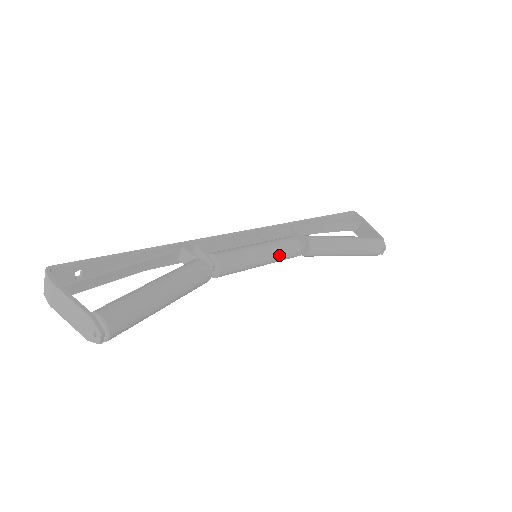
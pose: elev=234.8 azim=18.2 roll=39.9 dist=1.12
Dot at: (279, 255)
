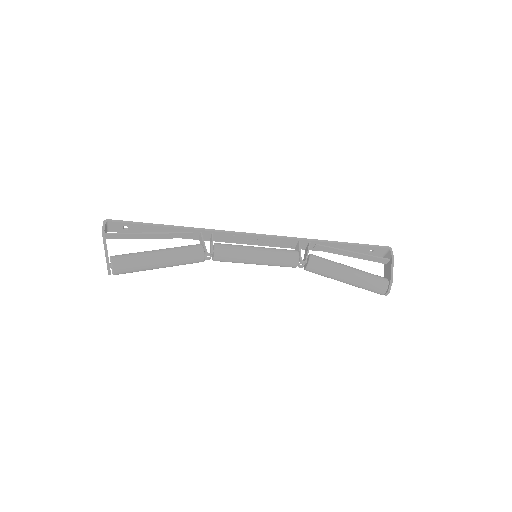
Dot at: (273, 262)
